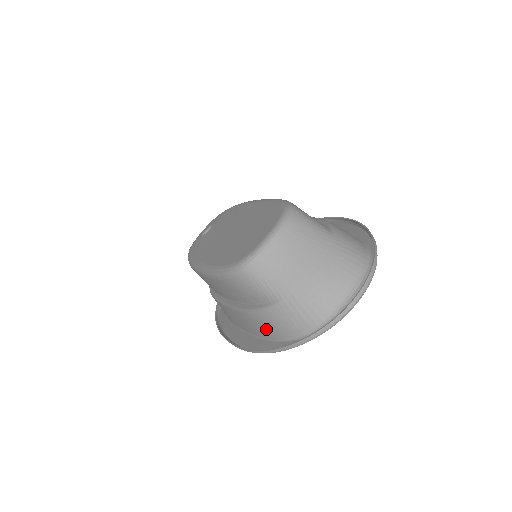
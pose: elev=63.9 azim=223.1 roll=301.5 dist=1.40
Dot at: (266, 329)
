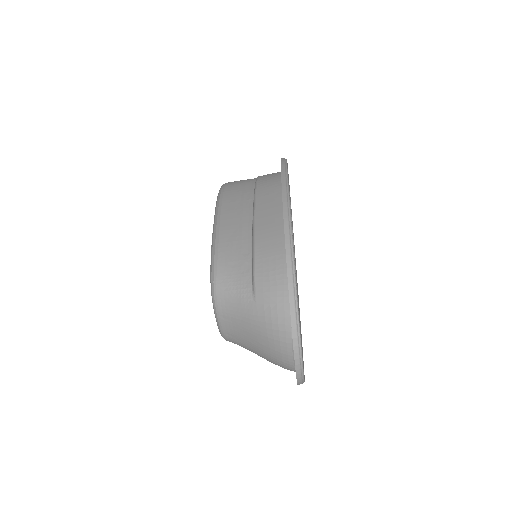
Dot at: occluded
